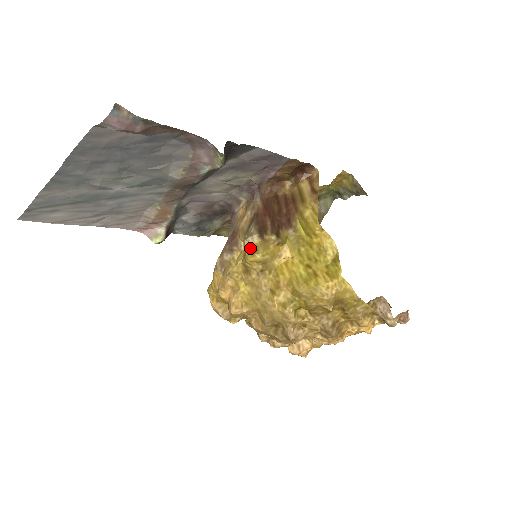
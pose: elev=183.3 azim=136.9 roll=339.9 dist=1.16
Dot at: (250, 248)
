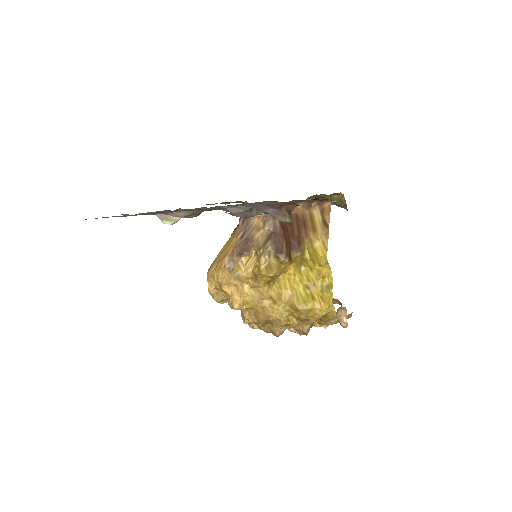
Dot at: (265, 264)
